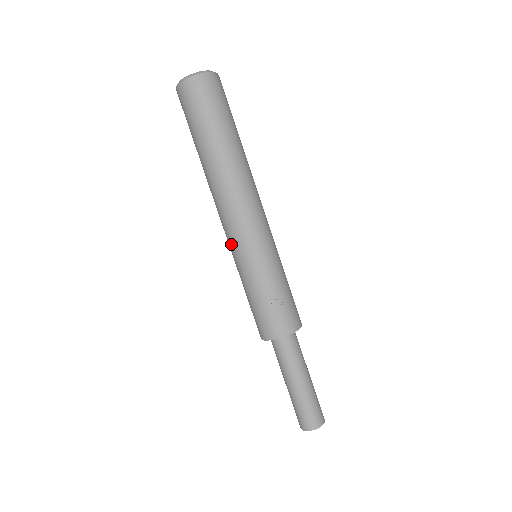
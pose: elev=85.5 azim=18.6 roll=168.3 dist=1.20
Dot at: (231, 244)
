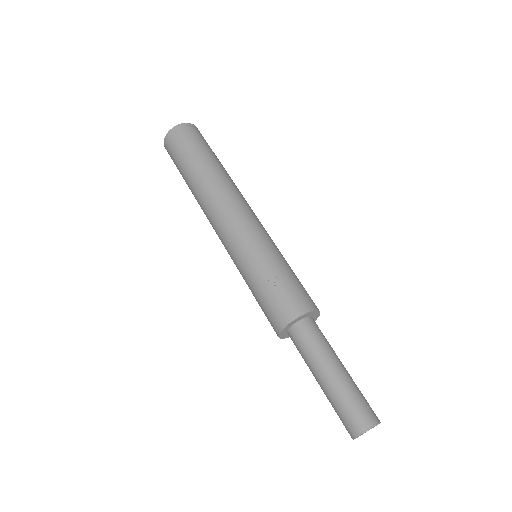
Dot at: (227, 248)
